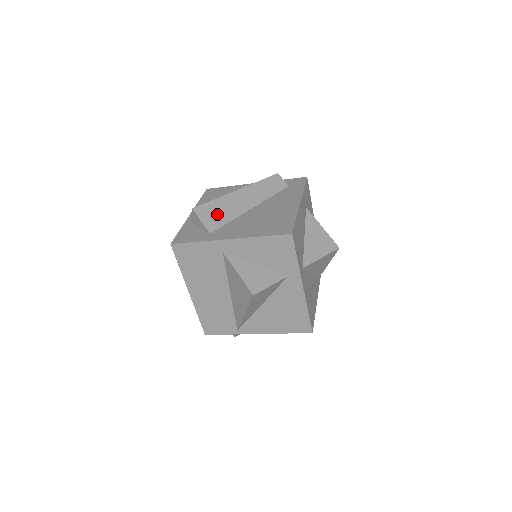
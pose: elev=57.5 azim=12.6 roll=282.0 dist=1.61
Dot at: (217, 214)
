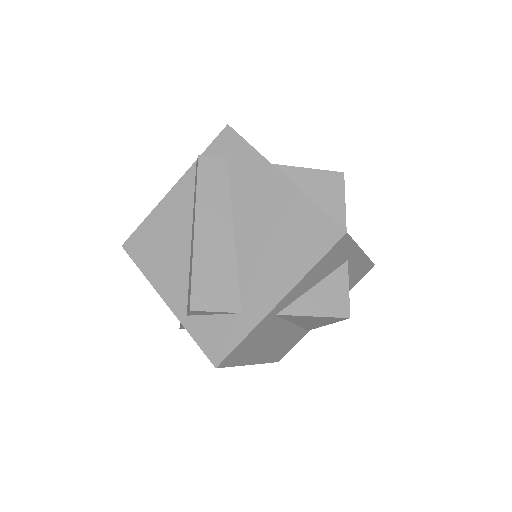
Dot at: (217, 283)
